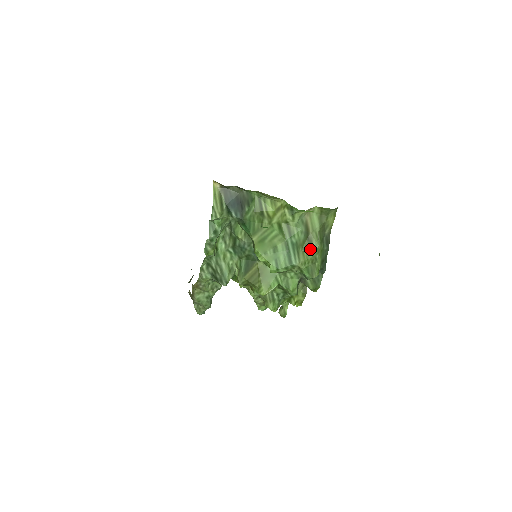
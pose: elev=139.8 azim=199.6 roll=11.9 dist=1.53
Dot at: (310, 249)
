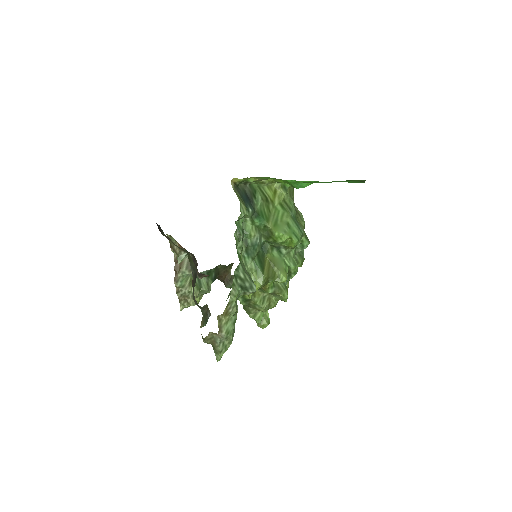
Dot at: (301, 219)
